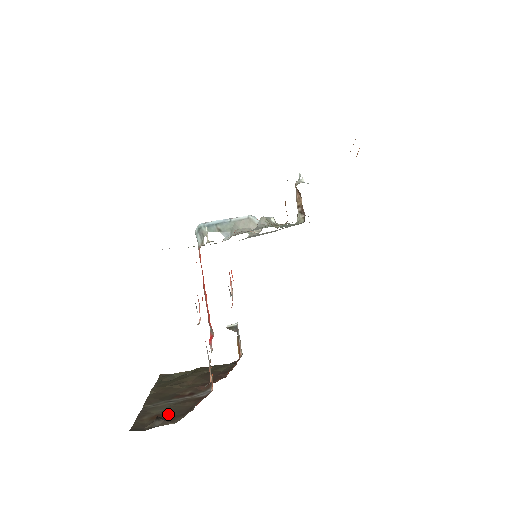
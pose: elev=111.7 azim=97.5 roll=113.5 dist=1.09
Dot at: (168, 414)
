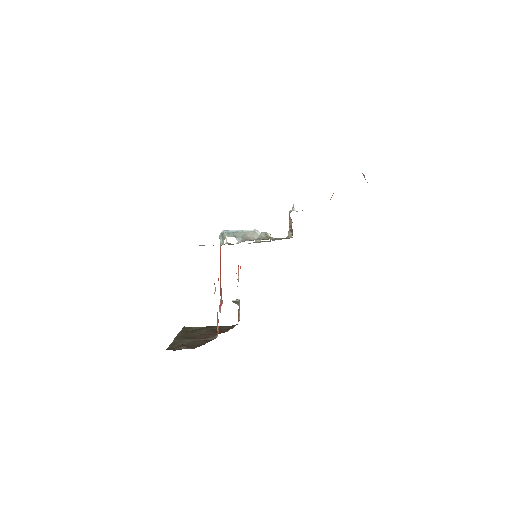
Dot at: (189, 345)
